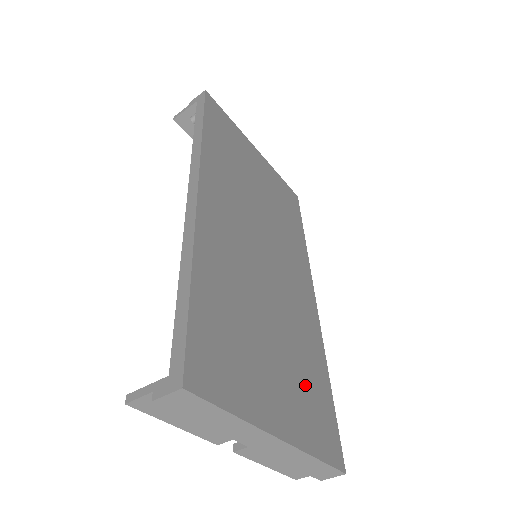
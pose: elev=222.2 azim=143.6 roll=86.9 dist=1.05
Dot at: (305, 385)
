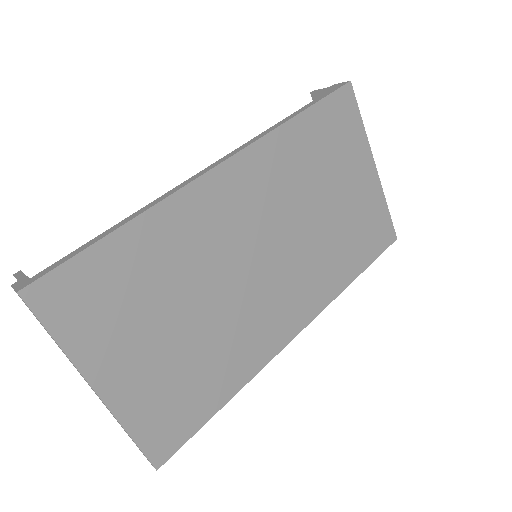
Dot at: (184, 382)
